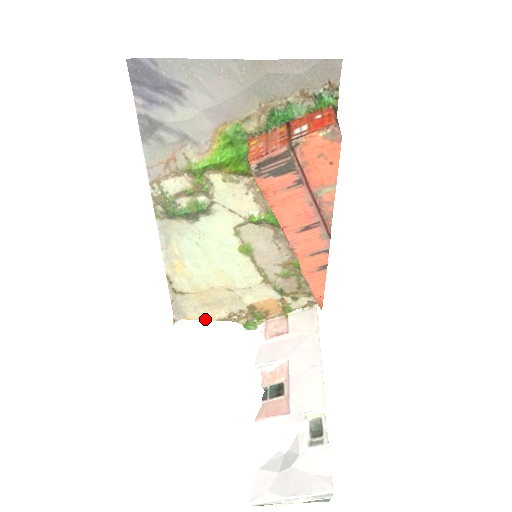
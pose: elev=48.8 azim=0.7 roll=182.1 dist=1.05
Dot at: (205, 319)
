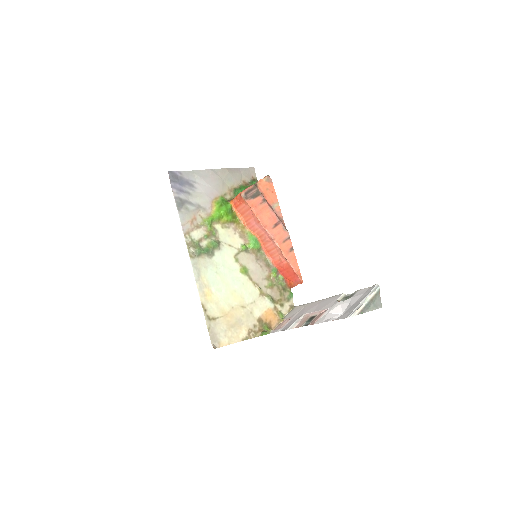
Dot at: (233, 343)
